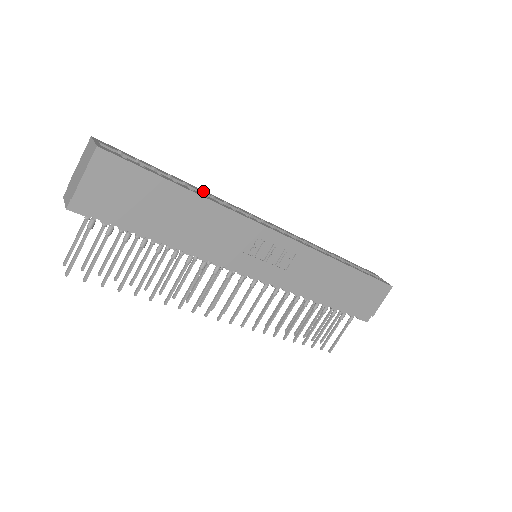
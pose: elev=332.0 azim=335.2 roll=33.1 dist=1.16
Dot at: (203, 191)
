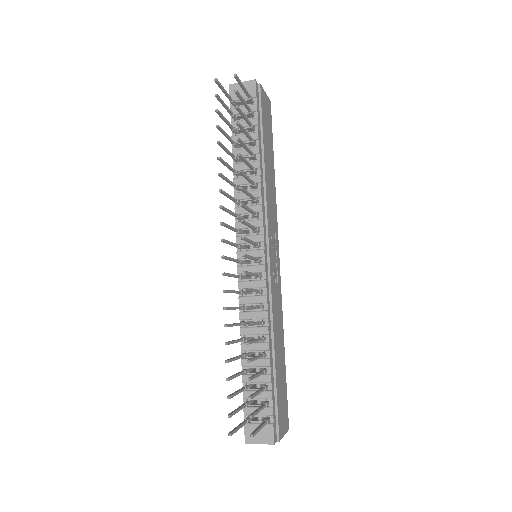
Dot at: occluded
